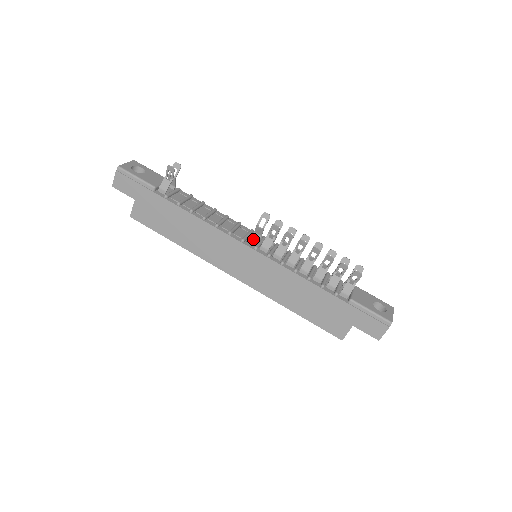
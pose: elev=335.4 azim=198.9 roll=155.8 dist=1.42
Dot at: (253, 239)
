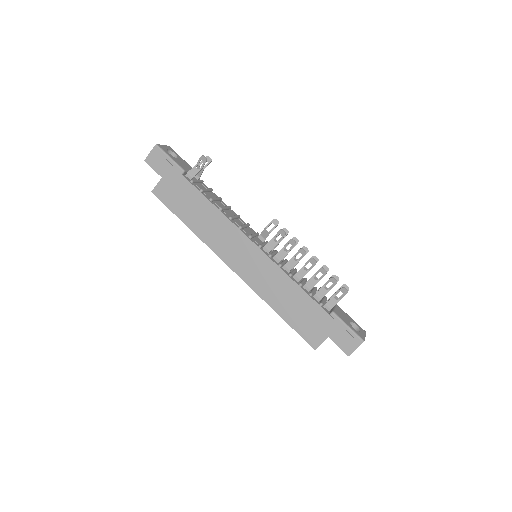
Dot at: (258, 240)
